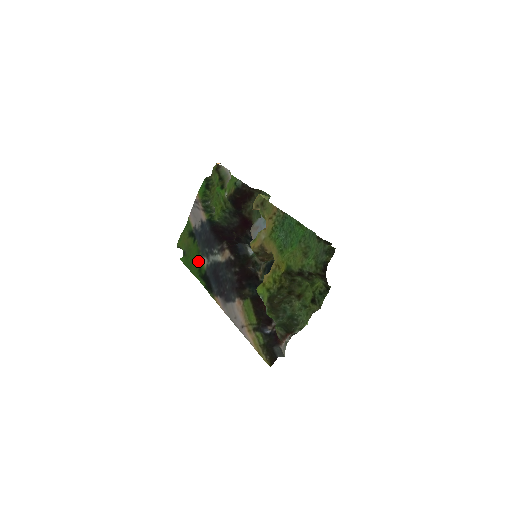
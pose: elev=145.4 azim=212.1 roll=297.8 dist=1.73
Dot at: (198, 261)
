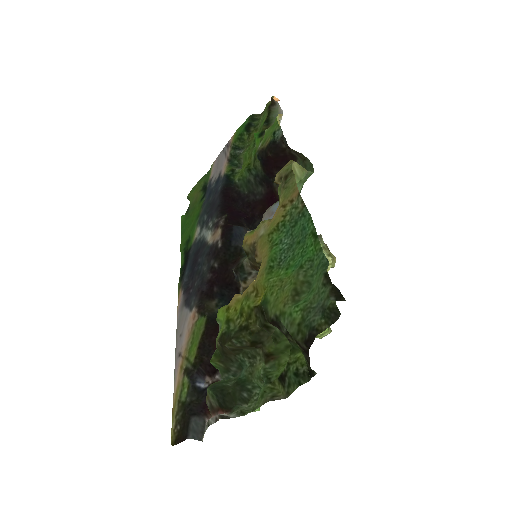
Dot at: (192, 228)
